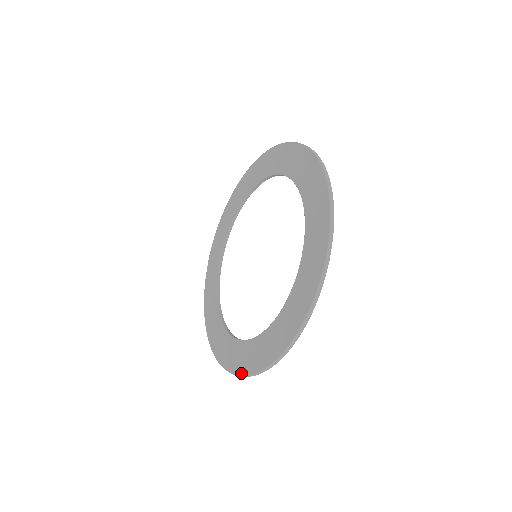
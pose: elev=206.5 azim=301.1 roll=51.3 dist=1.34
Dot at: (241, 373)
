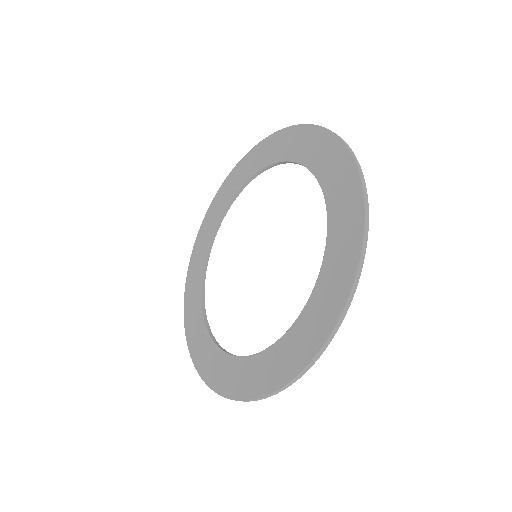
Dot at: (235, 396)
